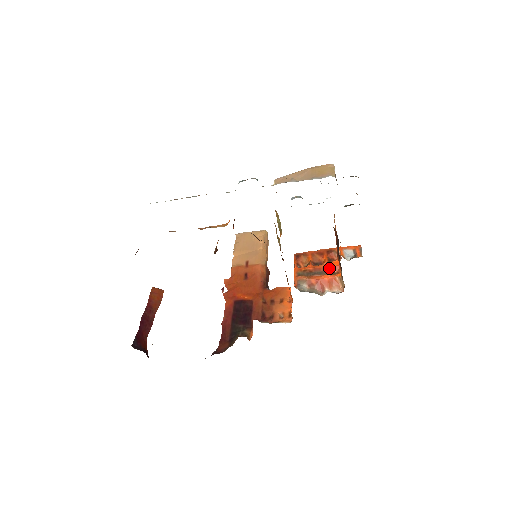
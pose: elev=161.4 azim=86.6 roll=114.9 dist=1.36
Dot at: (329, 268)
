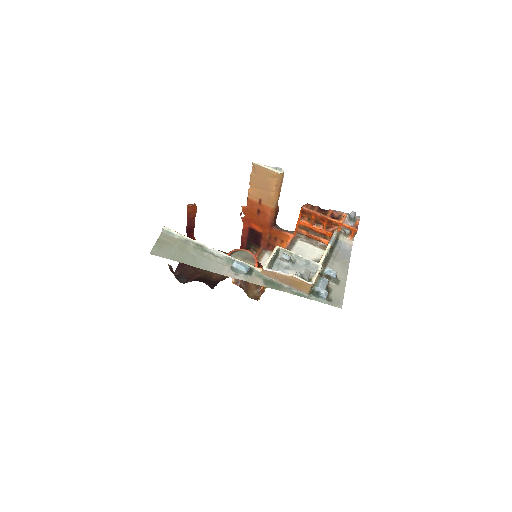
Dot at: (324, 234)
